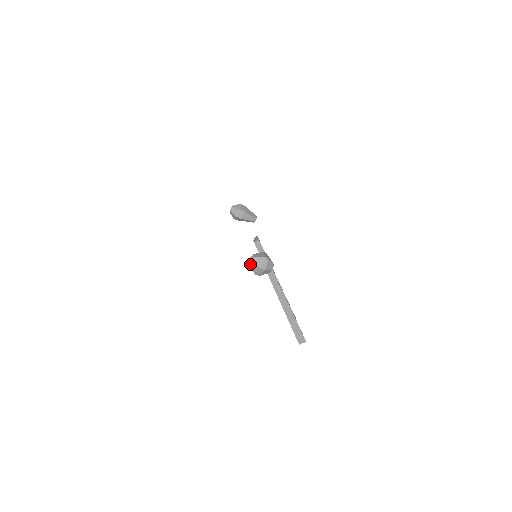
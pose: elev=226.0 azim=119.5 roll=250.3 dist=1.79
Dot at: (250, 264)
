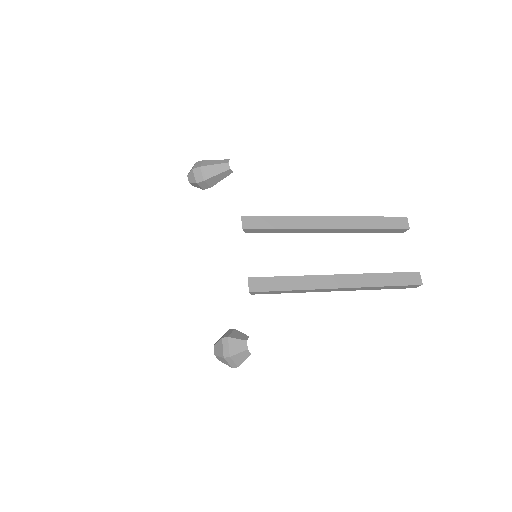
Dot at: occluded
